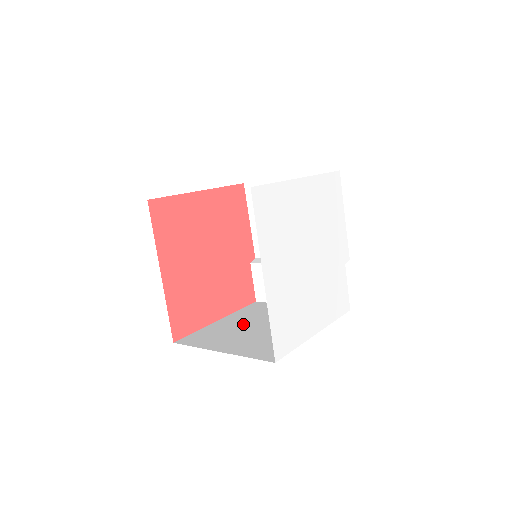
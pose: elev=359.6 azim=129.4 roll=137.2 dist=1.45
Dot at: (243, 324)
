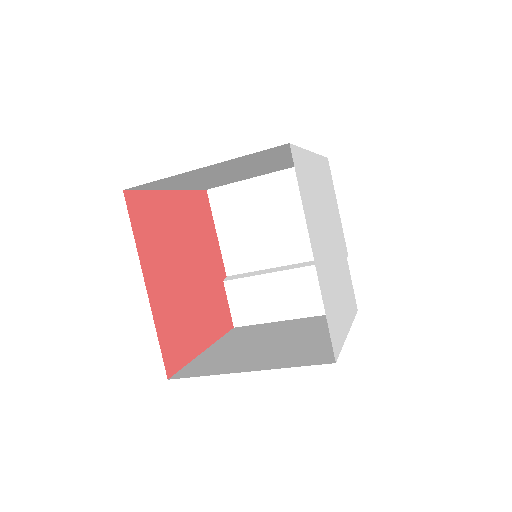
Dot at: (244, 345)
